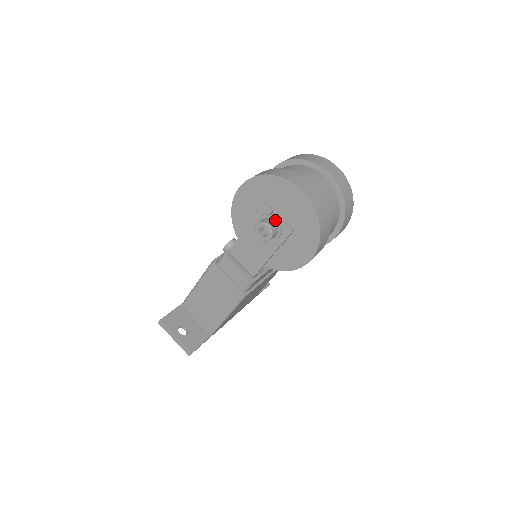
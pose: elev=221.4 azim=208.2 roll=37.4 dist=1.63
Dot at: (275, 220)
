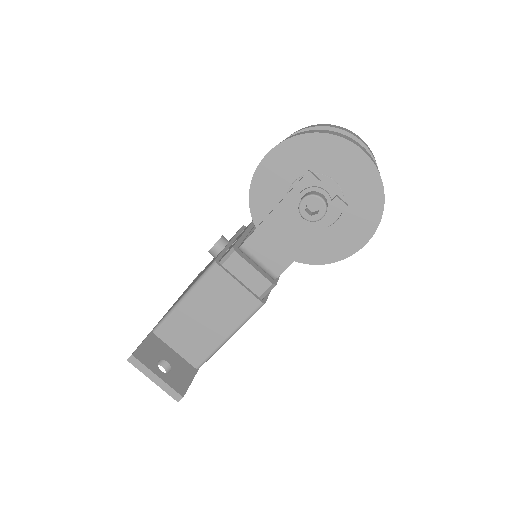
Dot at: (325, 193)
